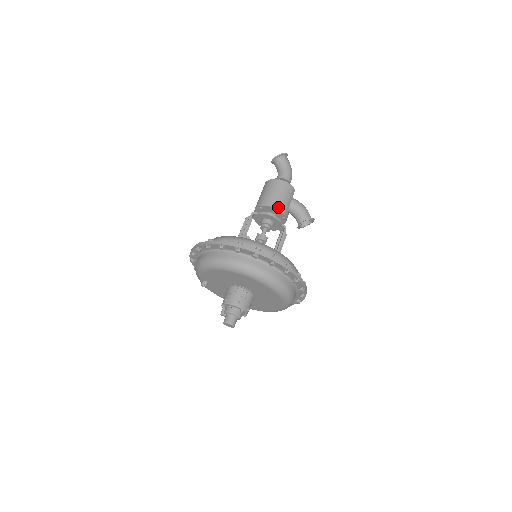
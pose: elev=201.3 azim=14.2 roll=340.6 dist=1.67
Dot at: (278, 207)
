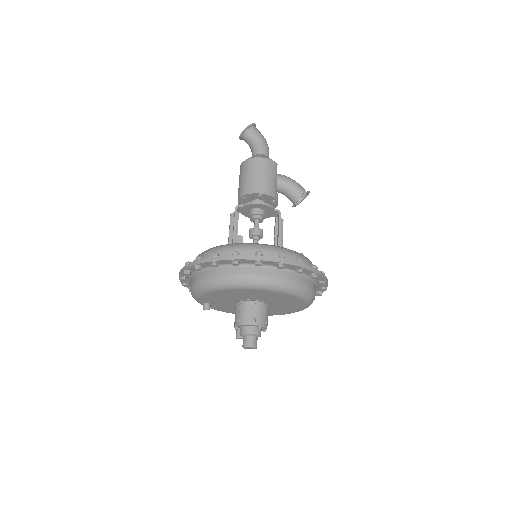
Dot at: (264, 191)
